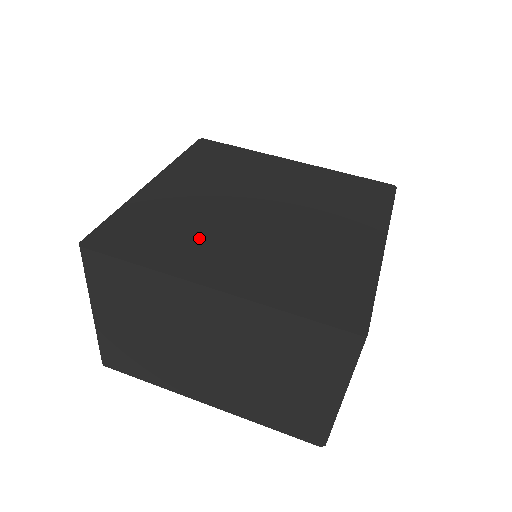
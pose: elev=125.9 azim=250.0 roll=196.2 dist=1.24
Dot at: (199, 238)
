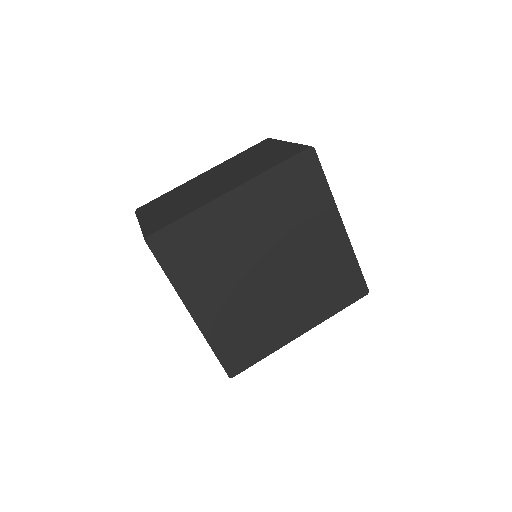
Dot at: (267, 320)
